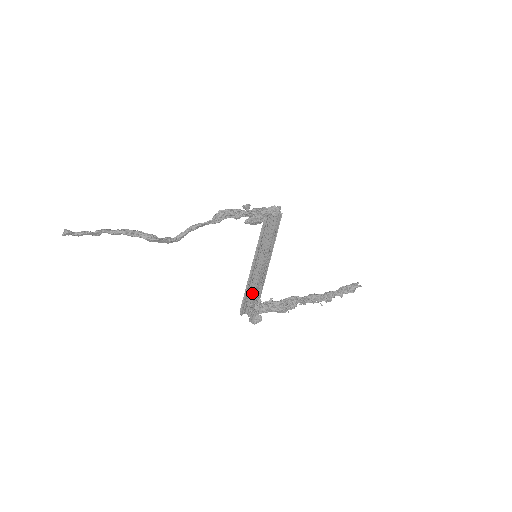
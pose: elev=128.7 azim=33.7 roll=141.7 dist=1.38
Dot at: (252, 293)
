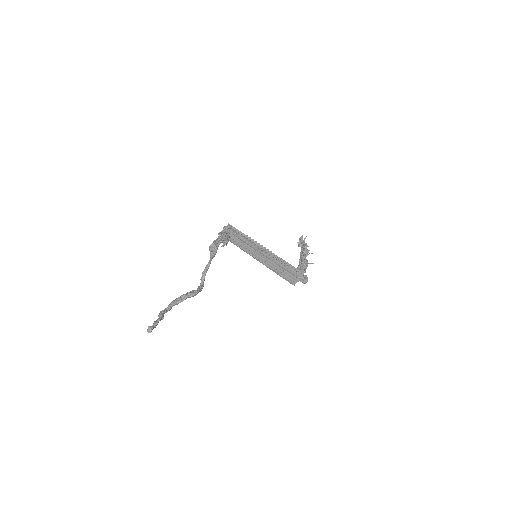
Dot at: (284, 272)
